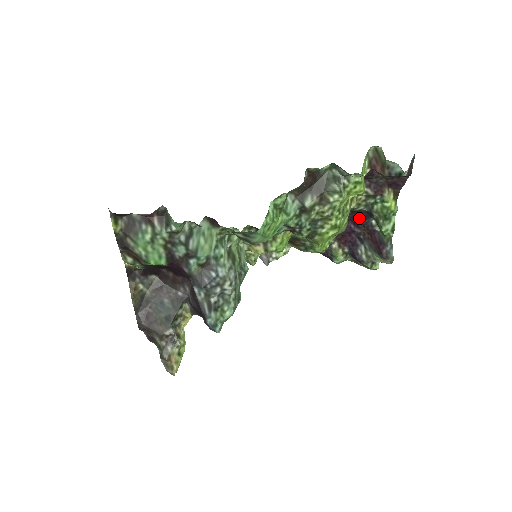
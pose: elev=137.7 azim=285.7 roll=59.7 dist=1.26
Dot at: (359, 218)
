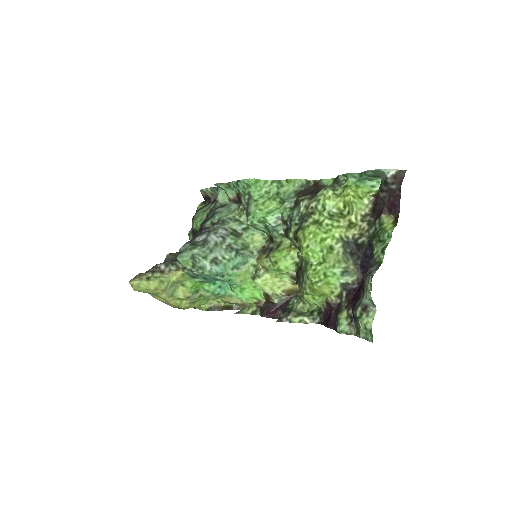
Dot at: (367, 262)
